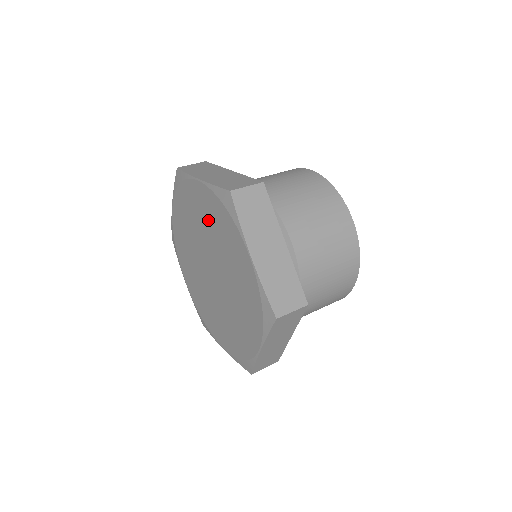
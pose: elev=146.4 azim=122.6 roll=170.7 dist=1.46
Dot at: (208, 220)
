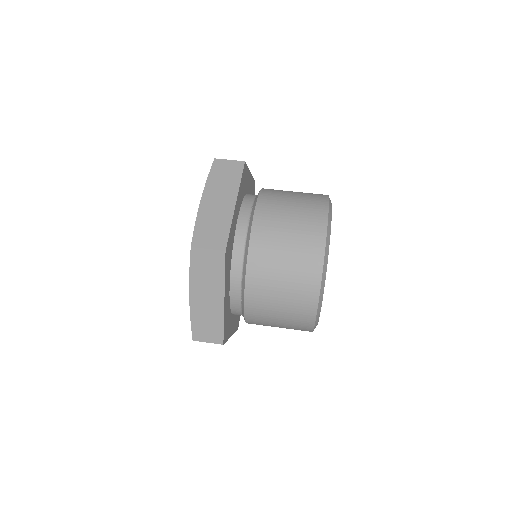
Dot at: occluded
